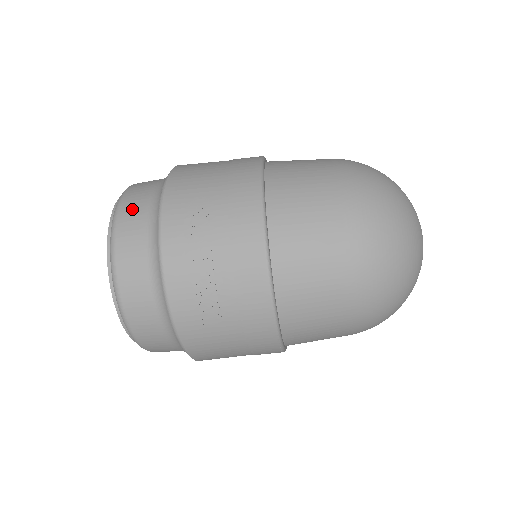
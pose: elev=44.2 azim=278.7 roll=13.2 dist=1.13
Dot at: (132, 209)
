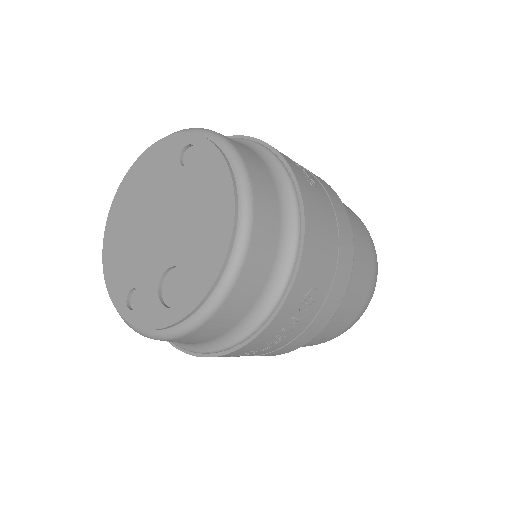
Dot at: (258, 265)
